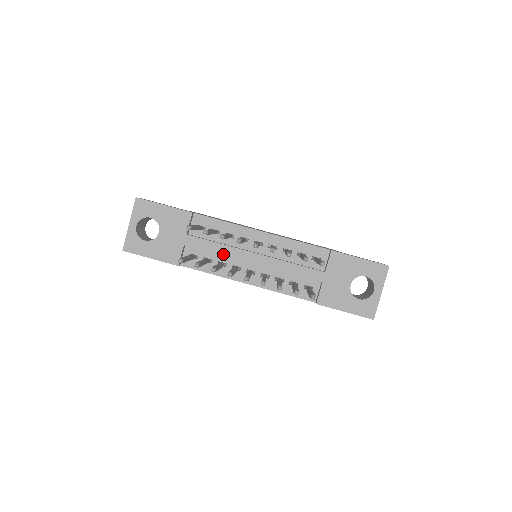
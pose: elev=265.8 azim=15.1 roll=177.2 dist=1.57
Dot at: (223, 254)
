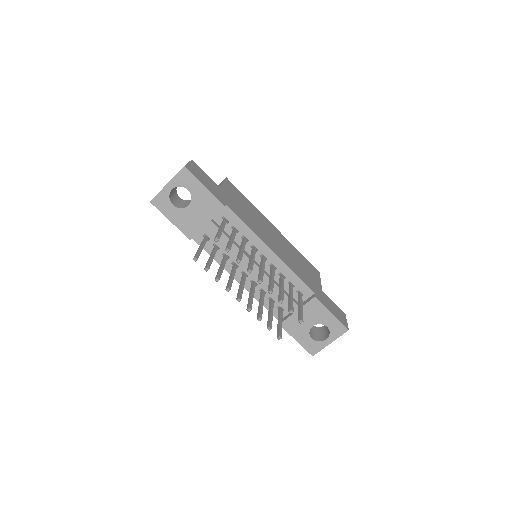
Dot at: (231, 252)
